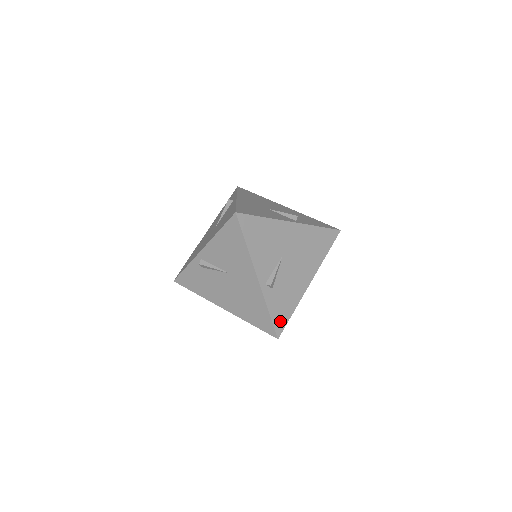
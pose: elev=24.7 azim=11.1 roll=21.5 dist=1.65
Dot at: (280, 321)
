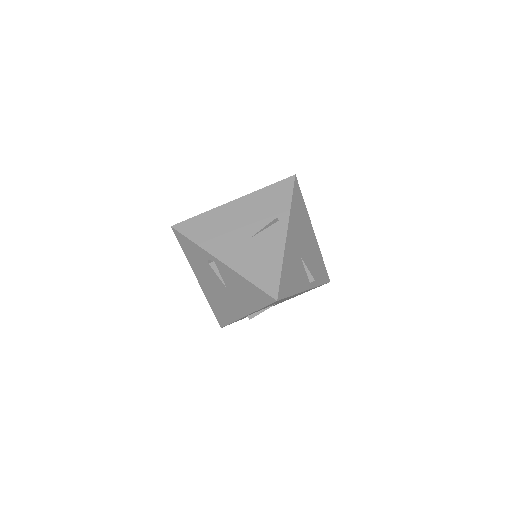
Dot at: occluded
